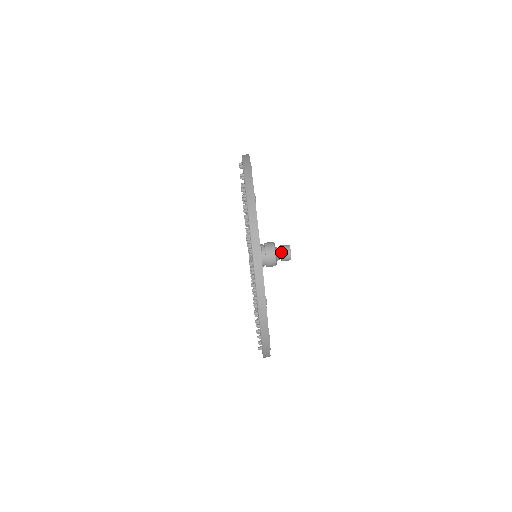
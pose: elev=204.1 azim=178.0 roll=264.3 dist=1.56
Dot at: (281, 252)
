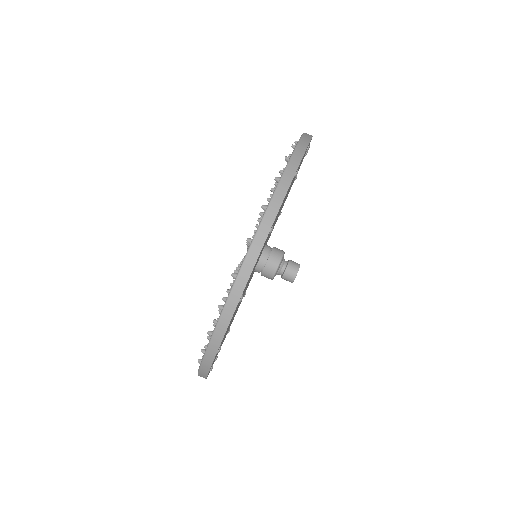
Dot at: (285, 271)
